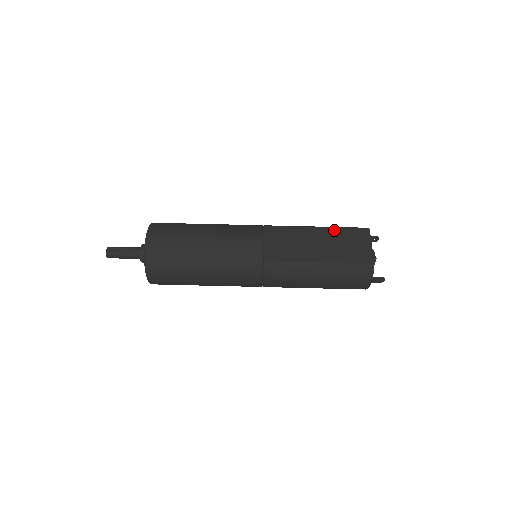
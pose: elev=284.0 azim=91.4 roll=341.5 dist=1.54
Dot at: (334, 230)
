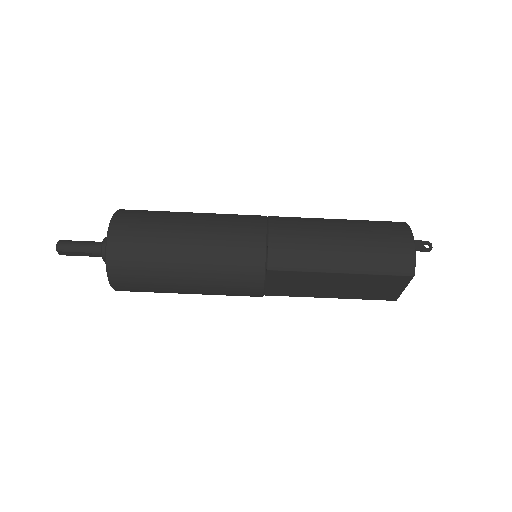
Dot at: (363, 277)
